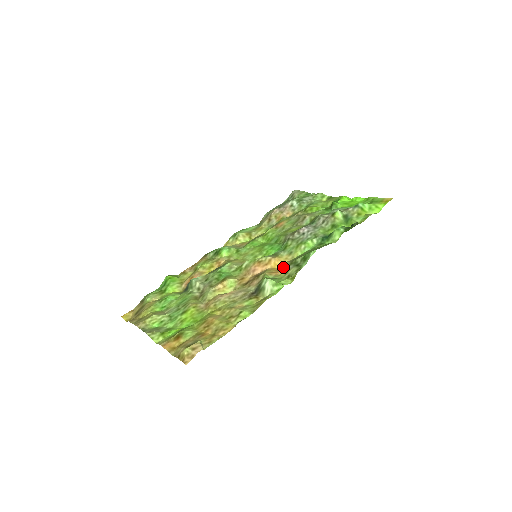
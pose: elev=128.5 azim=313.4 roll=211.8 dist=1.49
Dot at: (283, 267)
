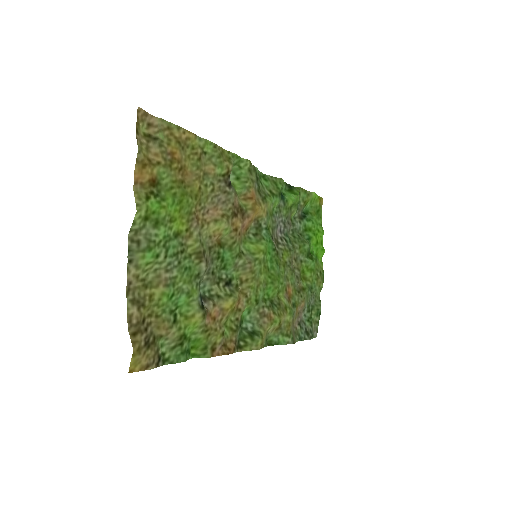
Dot at: (256, 196)
